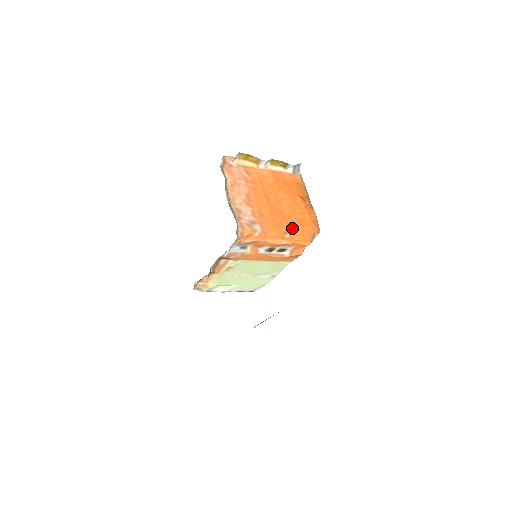
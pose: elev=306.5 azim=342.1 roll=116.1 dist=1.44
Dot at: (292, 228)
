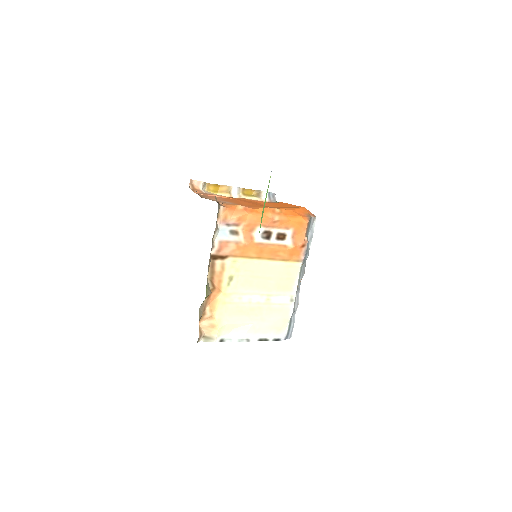
Dot at: (281, 208)
